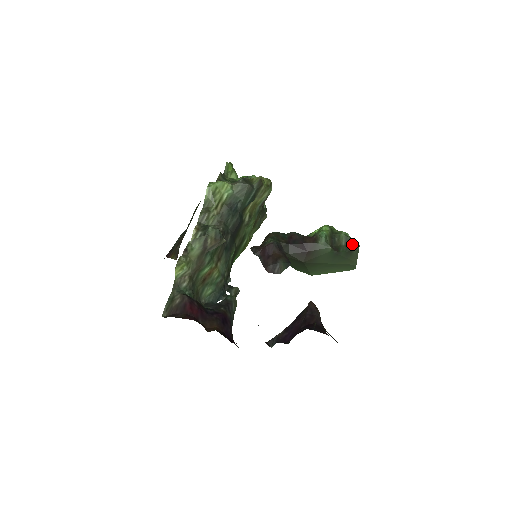
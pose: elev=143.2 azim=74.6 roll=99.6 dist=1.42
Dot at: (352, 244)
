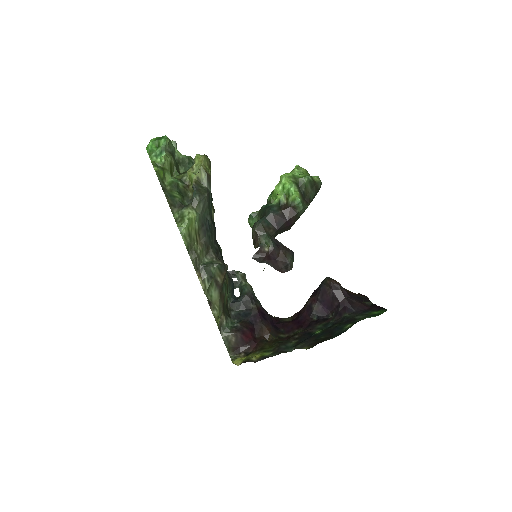
Dot at: (315, 183)
